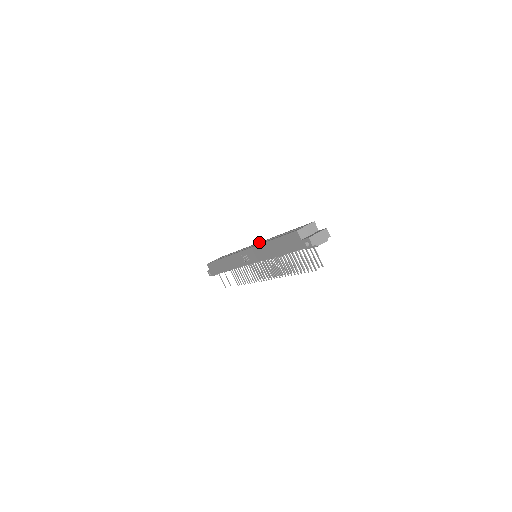
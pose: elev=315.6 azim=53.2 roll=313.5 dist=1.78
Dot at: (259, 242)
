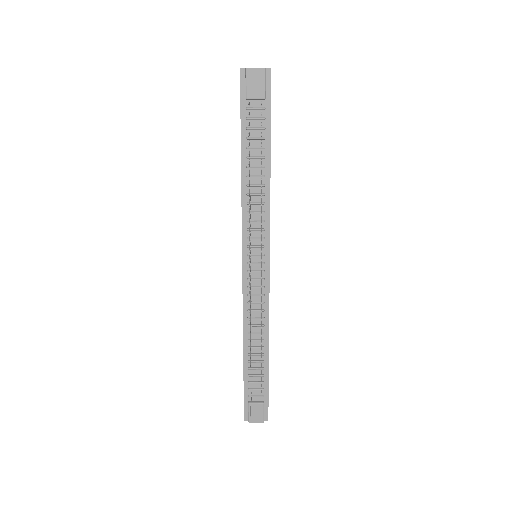
Dot at: occluded
